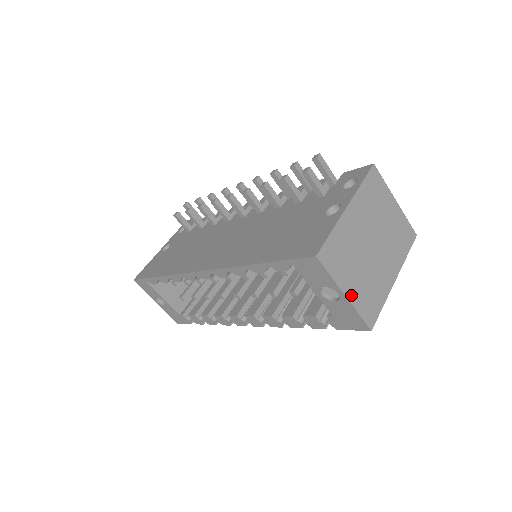
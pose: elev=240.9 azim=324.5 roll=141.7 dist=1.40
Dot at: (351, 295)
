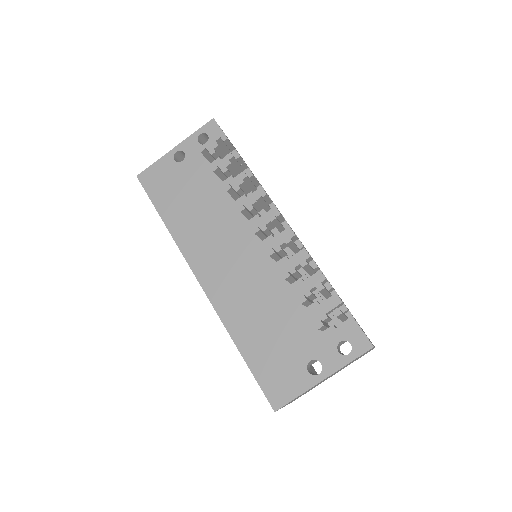
Dot at: occluded
